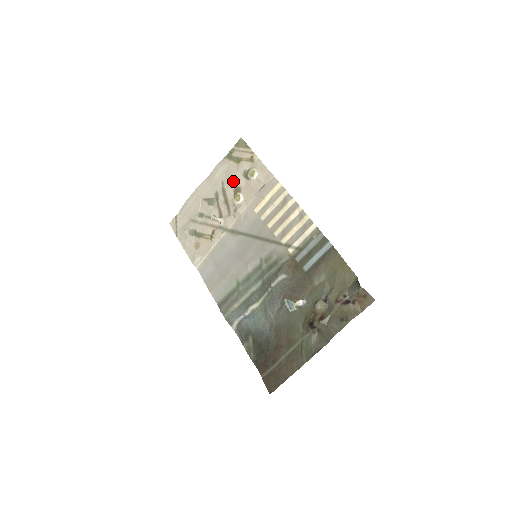
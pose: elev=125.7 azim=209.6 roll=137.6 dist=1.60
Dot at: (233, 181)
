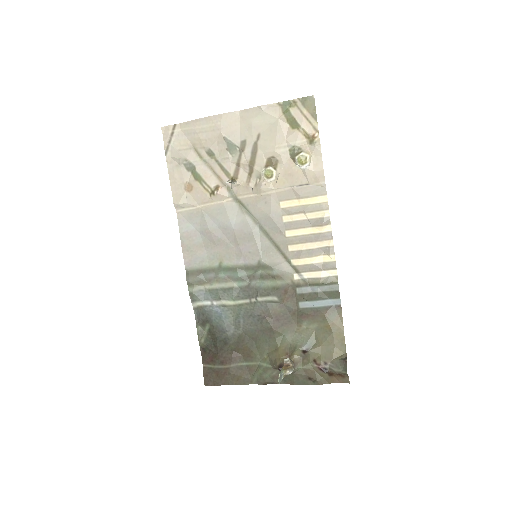
Dot at: (274, 147)
